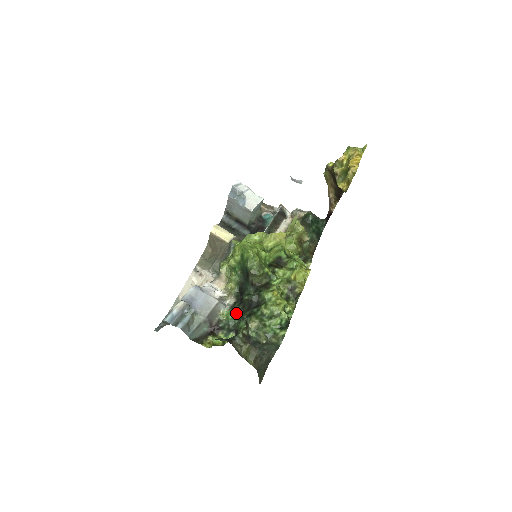
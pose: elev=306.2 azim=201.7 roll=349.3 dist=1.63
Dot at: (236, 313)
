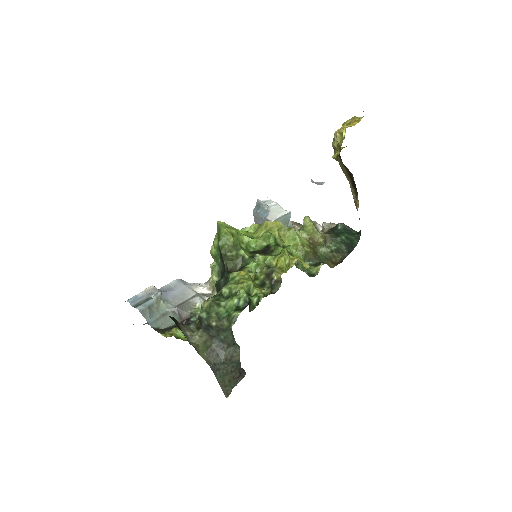
Dot at: occluded
